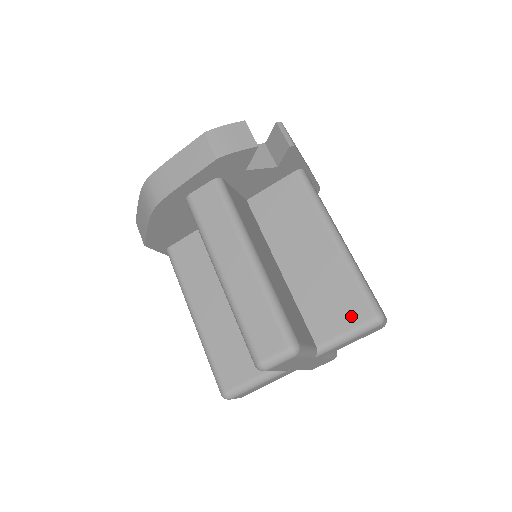
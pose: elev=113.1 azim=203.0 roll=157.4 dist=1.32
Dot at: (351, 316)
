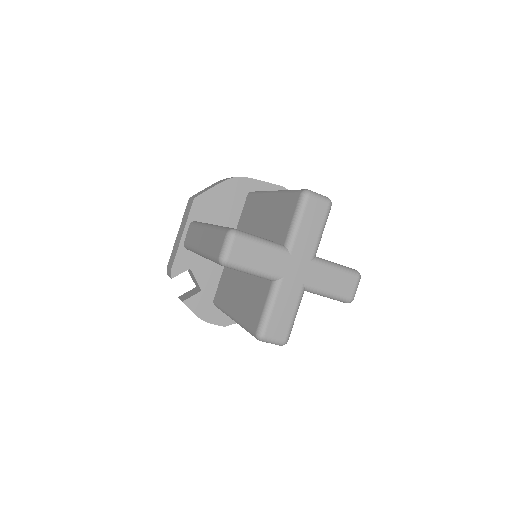
Dot at: occluded
